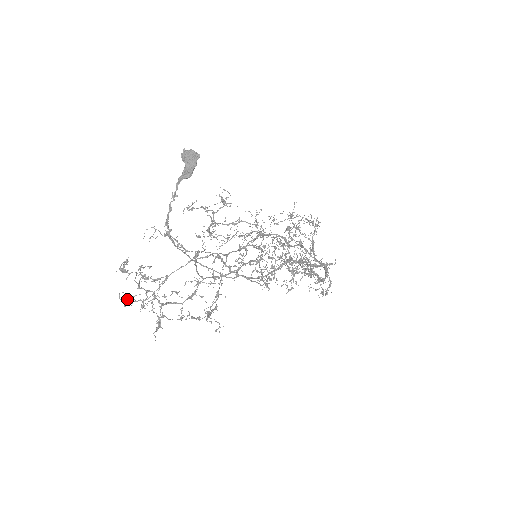
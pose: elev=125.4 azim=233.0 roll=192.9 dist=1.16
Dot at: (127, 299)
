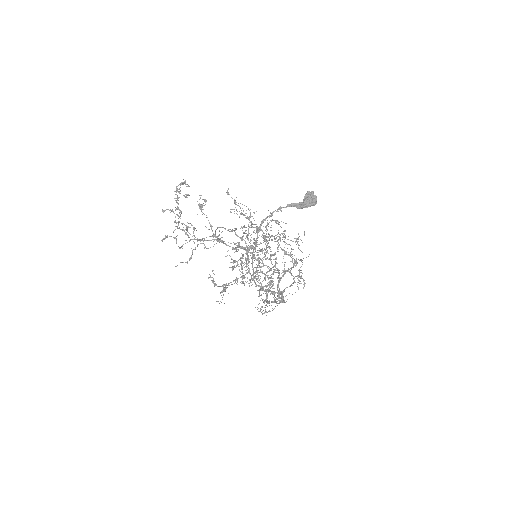
Dot at: (184, 224)
